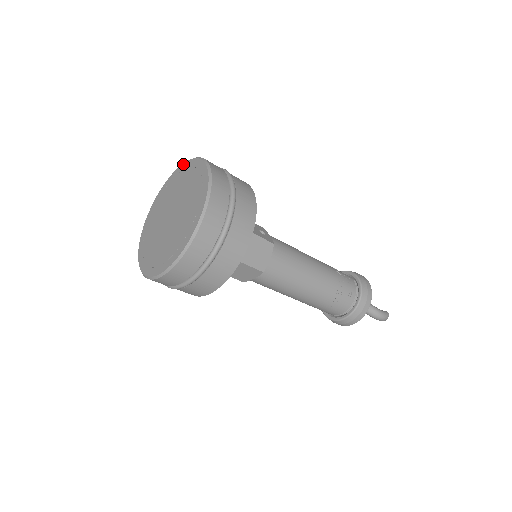
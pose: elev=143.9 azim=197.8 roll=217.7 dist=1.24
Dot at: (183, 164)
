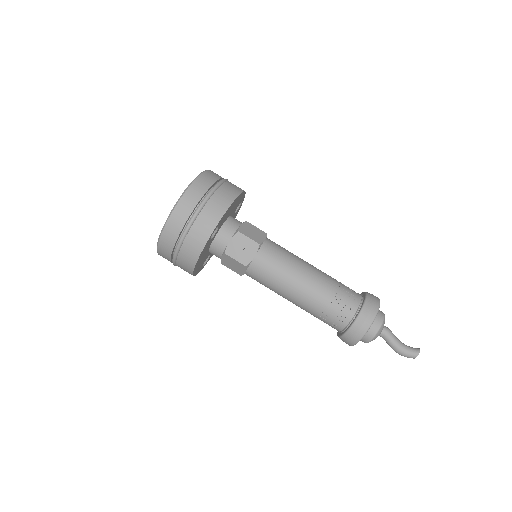
Dot at: (196, 177)
